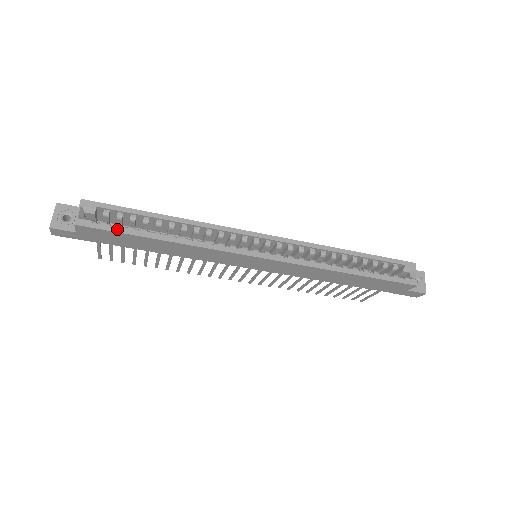
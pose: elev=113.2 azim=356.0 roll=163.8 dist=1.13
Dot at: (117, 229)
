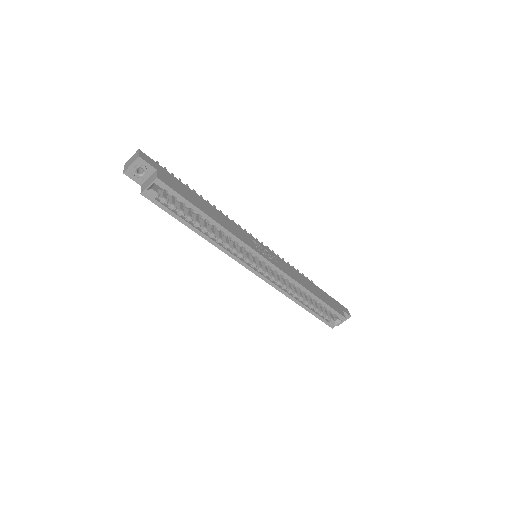
Dot at: (169, 211)
